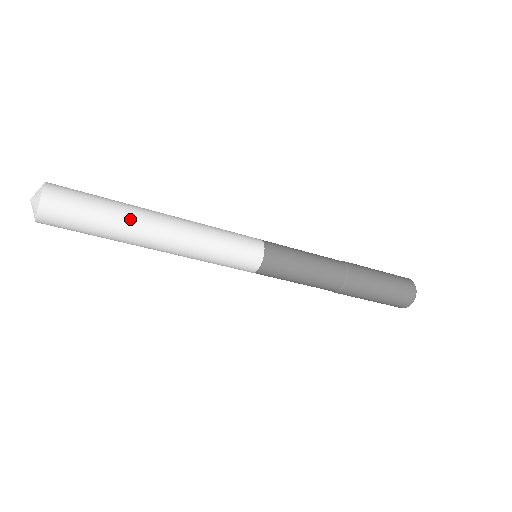
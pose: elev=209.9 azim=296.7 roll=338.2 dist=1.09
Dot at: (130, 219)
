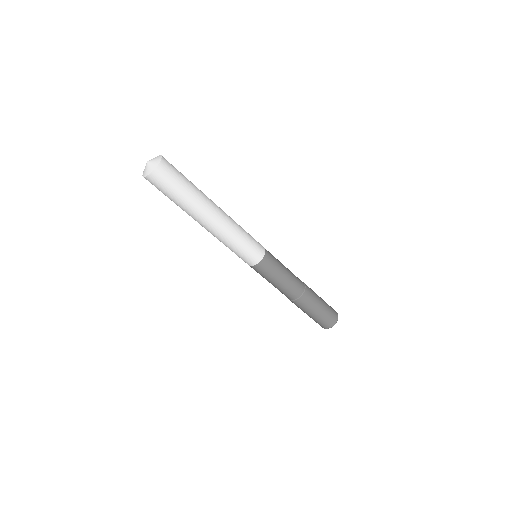
Dot at: (203, 195)
